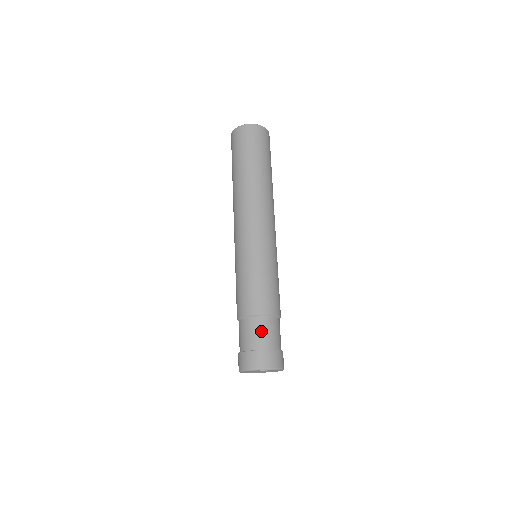
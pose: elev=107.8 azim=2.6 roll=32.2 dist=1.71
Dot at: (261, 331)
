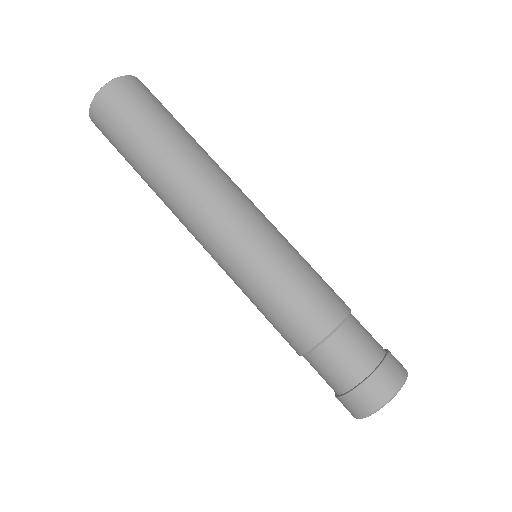
Dot at: (365, 334)
